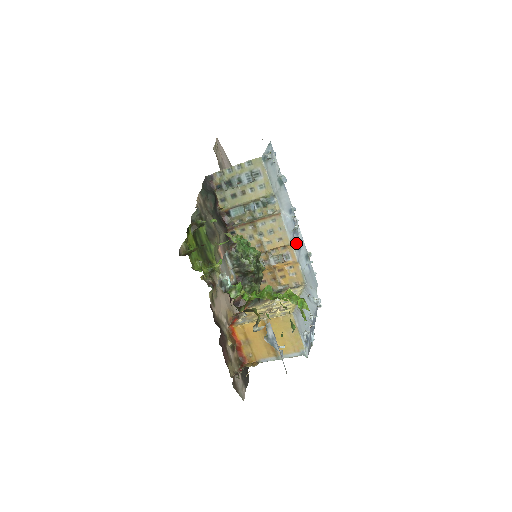
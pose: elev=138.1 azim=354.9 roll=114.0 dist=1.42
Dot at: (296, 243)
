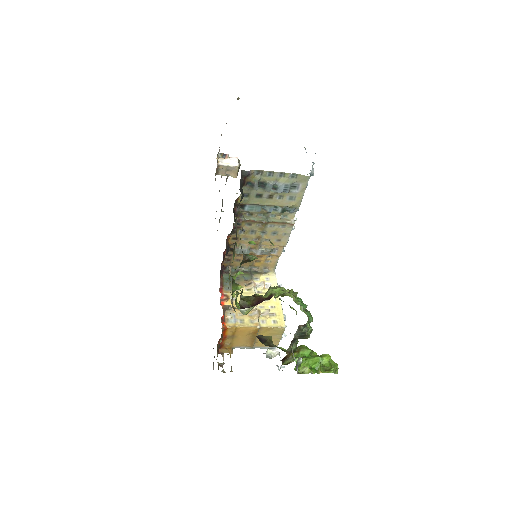
Dot at: occluded
